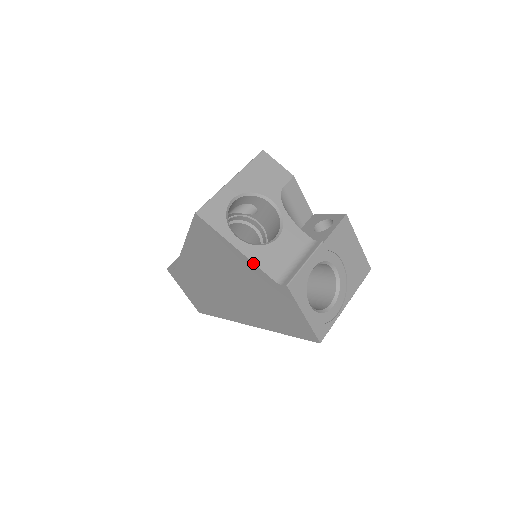
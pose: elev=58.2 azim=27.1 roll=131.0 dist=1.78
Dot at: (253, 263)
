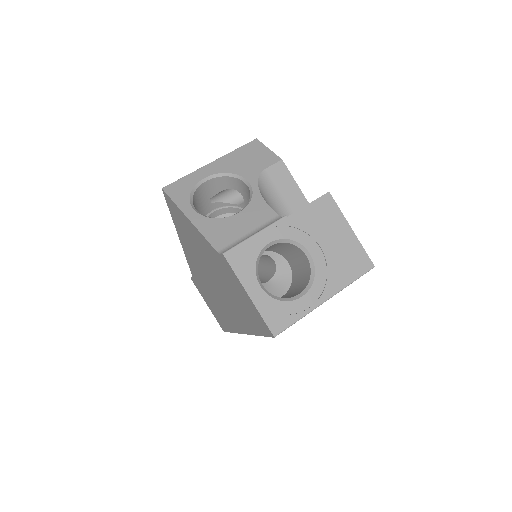
Dot at: (201, 233)
